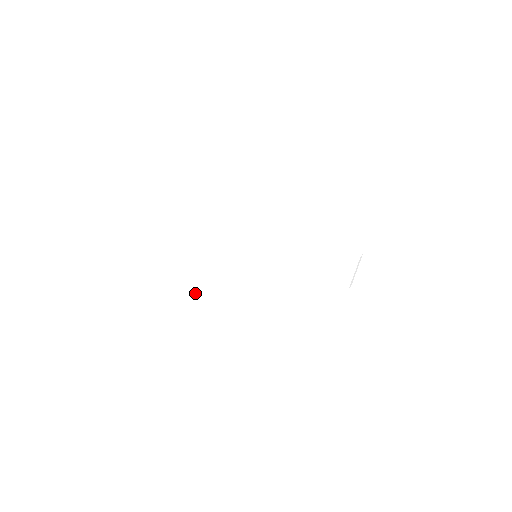
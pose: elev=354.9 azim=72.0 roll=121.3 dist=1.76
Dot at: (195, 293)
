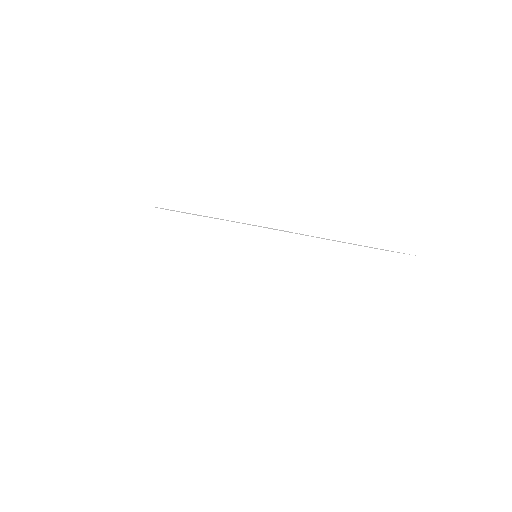
Dot at: occluded
